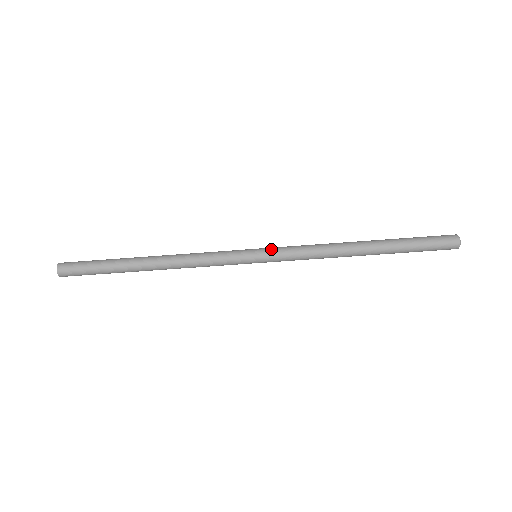
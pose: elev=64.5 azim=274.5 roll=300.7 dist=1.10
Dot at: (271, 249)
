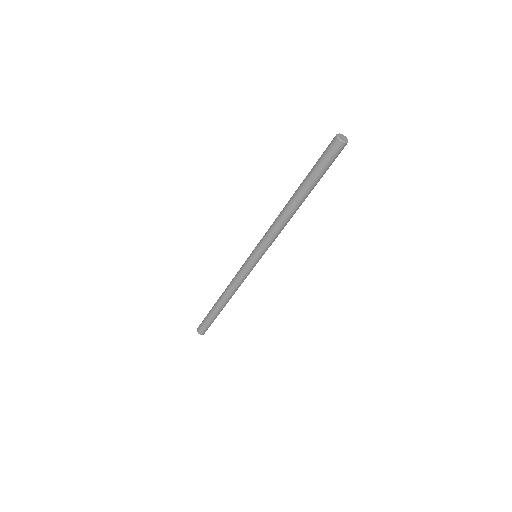
Dot at: (260, 252)
